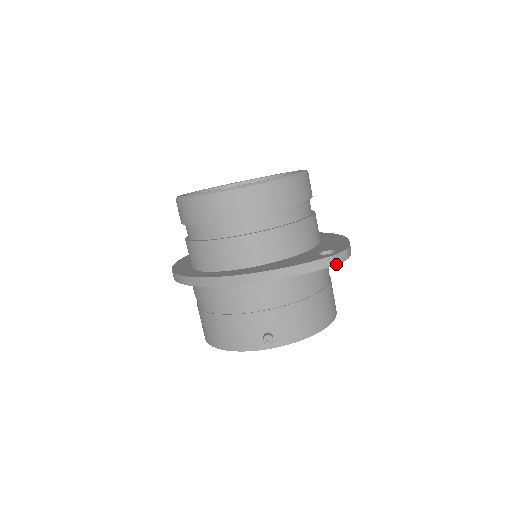
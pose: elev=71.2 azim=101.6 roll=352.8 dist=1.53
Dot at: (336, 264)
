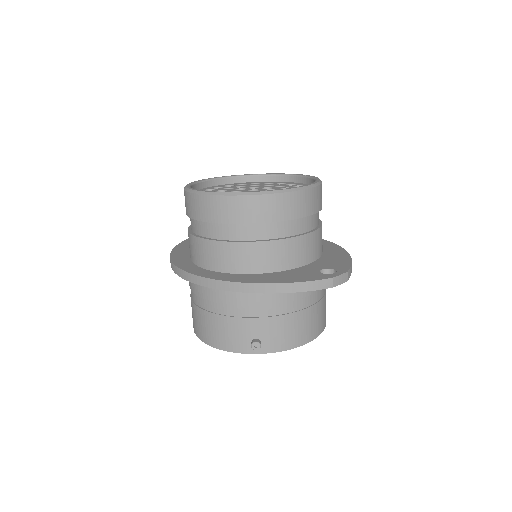
Dot at: (335, 286)
